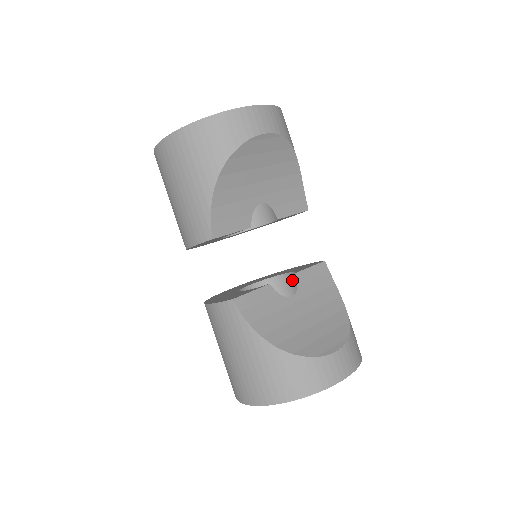
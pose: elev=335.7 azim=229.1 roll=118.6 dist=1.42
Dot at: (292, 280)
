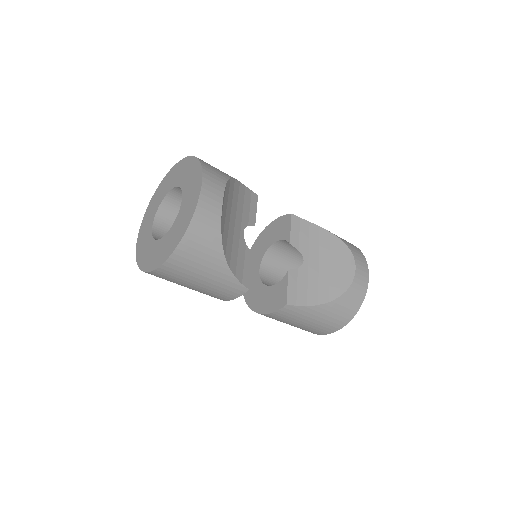
Dot at: (282, 243)
